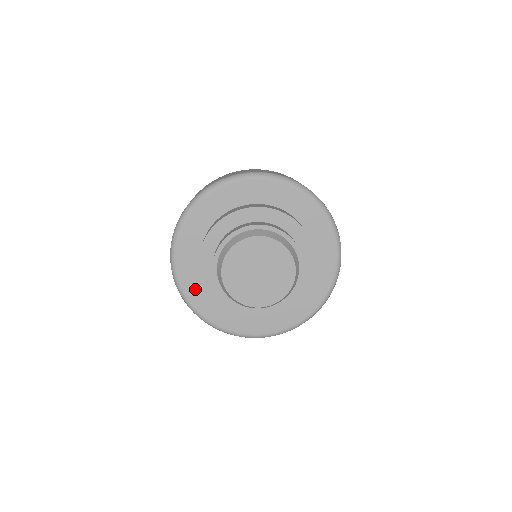
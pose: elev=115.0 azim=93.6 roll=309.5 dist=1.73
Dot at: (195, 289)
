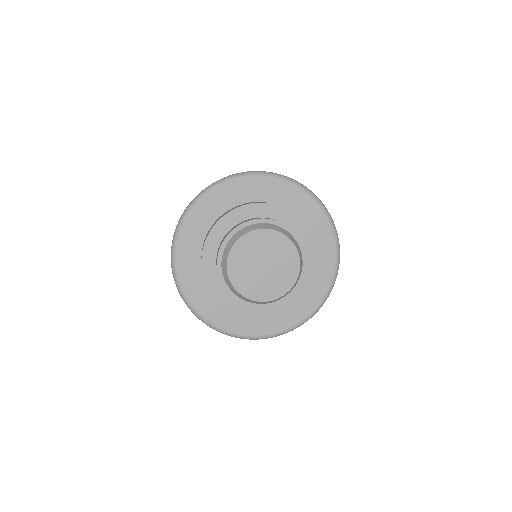
Dot at: (208, 305)
